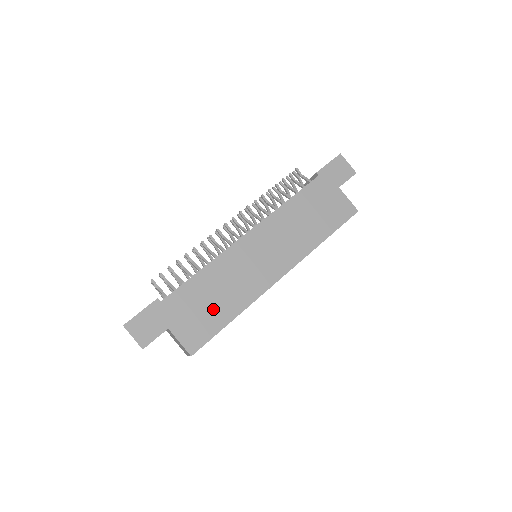
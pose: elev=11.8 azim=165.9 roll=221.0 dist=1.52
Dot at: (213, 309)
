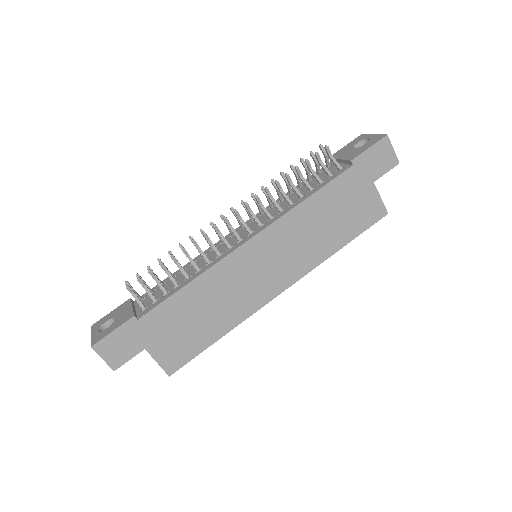
Dot at: (199, 327)
